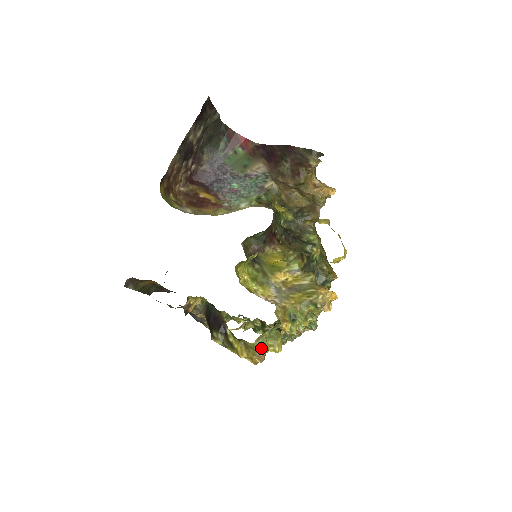
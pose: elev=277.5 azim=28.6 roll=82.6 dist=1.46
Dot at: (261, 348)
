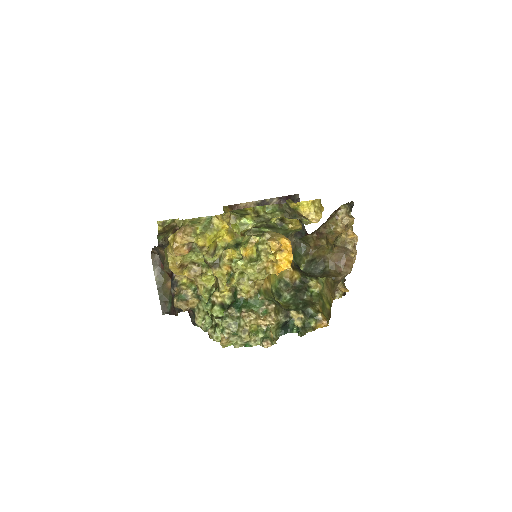
Dot at: (188, 225)
